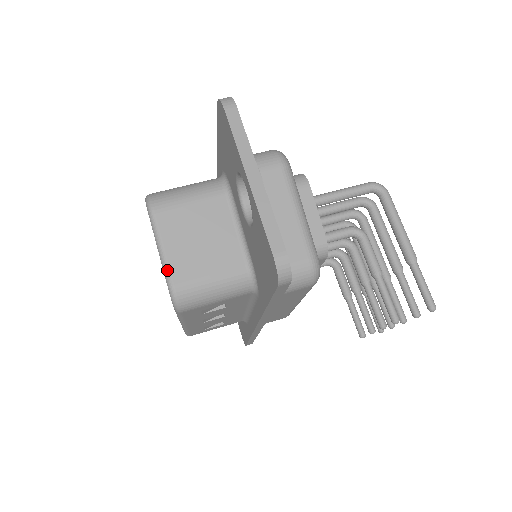
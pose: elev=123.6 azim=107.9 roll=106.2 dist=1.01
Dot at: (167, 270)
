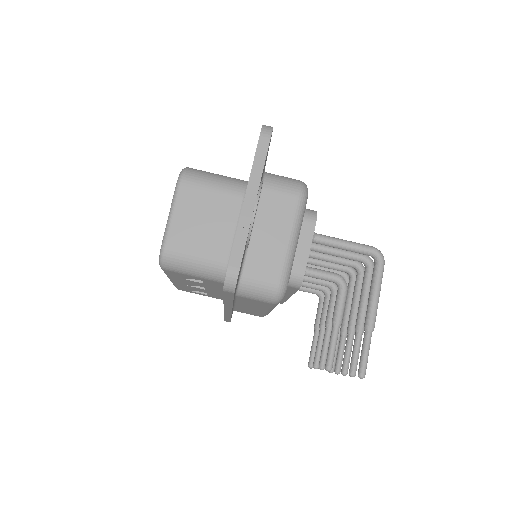
Dot at: (167, 233)
